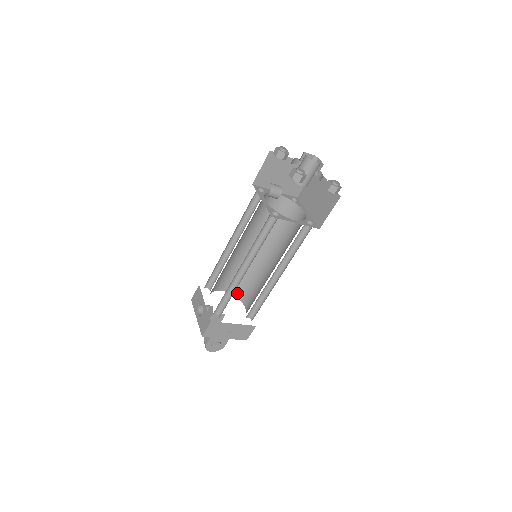
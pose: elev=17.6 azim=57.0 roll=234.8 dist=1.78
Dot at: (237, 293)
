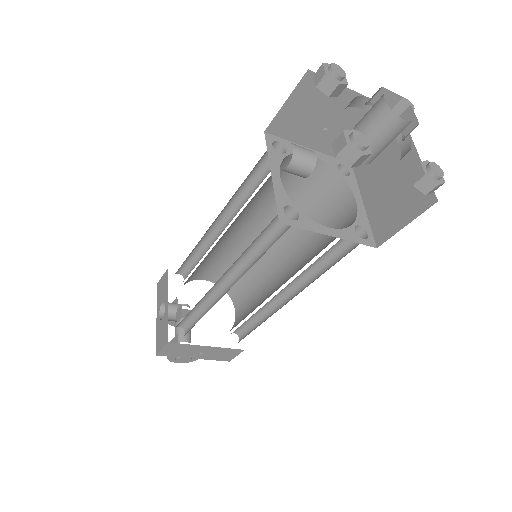
Dot at: occluded
